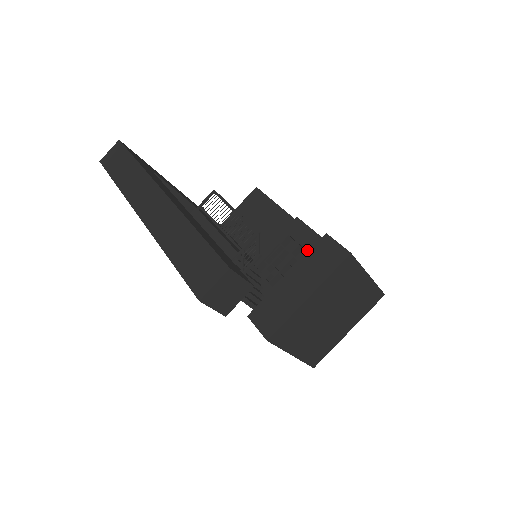
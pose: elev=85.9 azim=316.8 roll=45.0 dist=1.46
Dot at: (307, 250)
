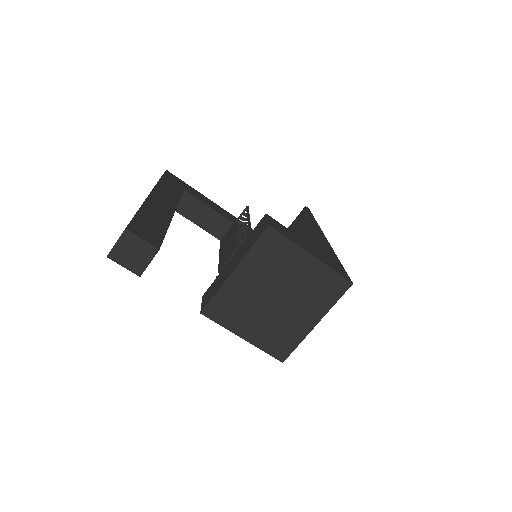
Dot at: occluded
